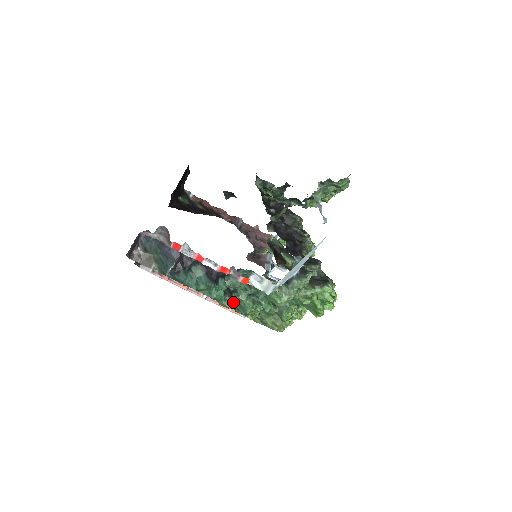
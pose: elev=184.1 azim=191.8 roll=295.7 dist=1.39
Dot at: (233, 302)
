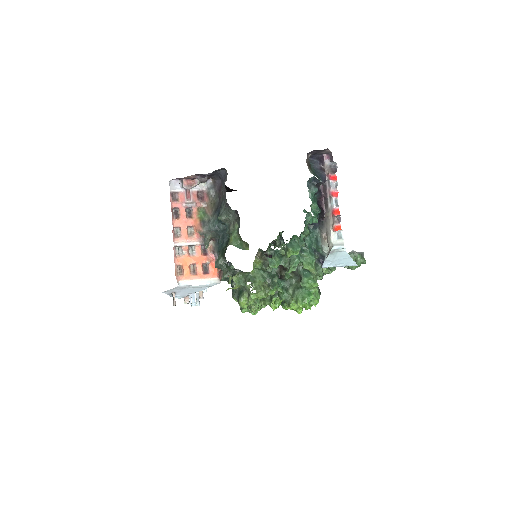
Dot at: (308, 233)
